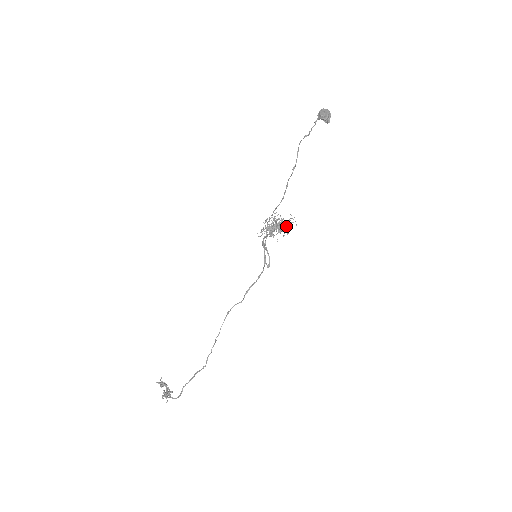
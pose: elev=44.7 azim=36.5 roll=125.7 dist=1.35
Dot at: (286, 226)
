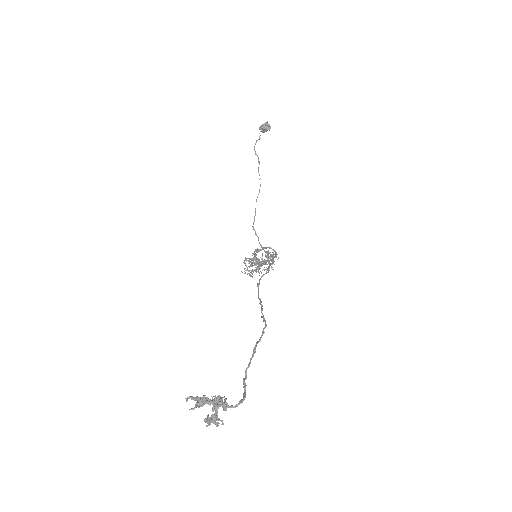
Dot at: (268, 259)
